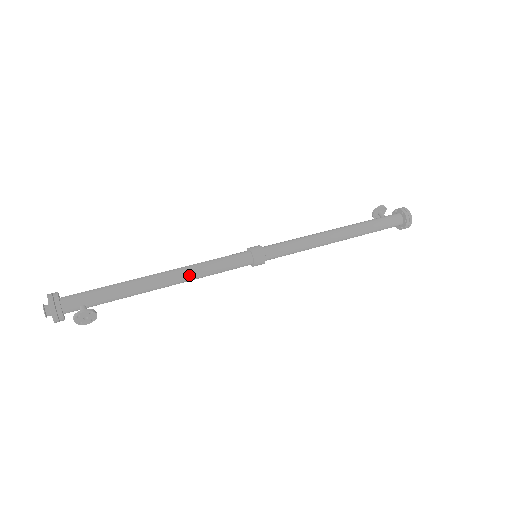
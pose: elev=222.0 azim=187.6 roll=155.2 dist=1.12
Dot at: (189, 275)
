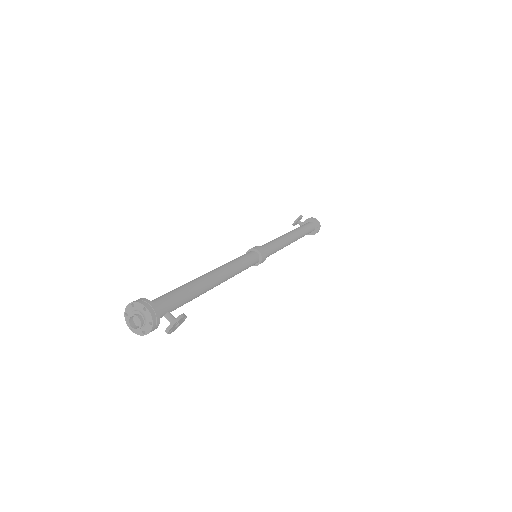
Dot at: (229, 274)
